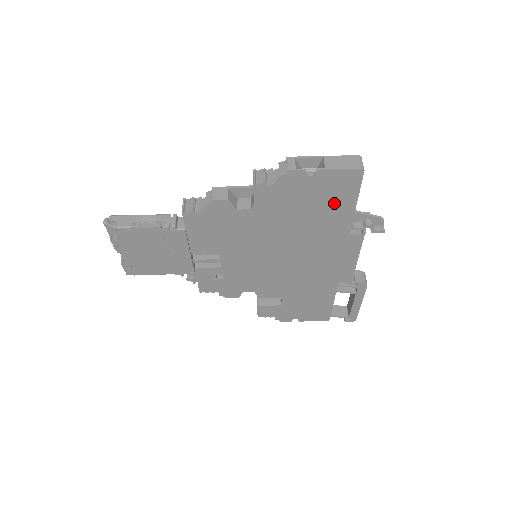
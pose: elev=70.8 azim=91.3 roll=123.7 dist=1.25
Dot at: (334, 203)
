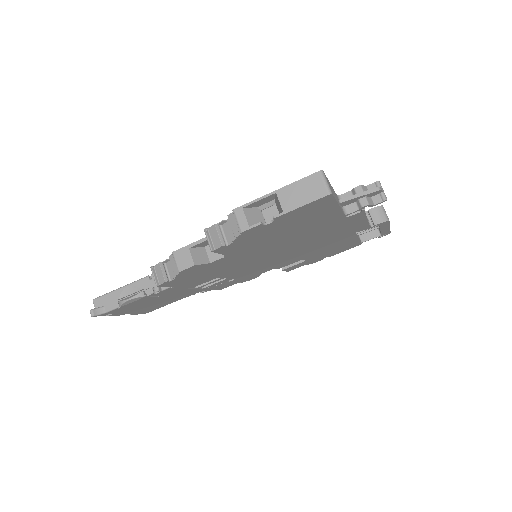
Dot at: (313, 218)
